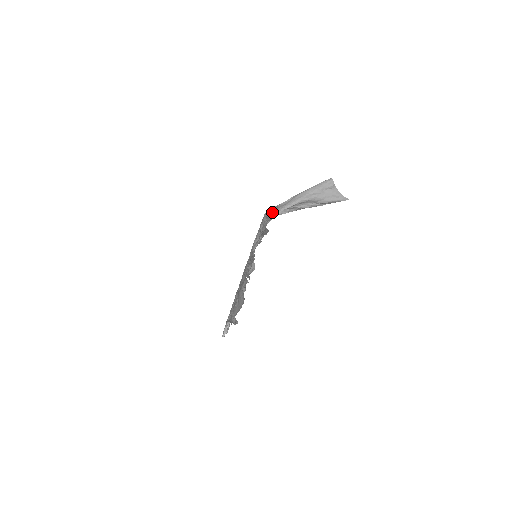
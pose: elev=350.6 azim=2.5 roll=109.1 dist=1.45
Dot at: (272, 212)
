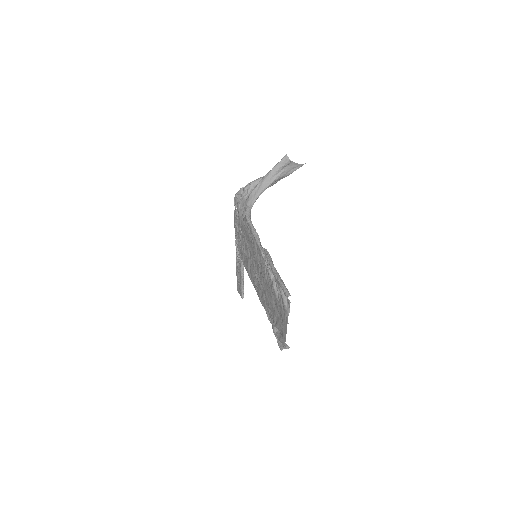
Dot at: (244, 200)
